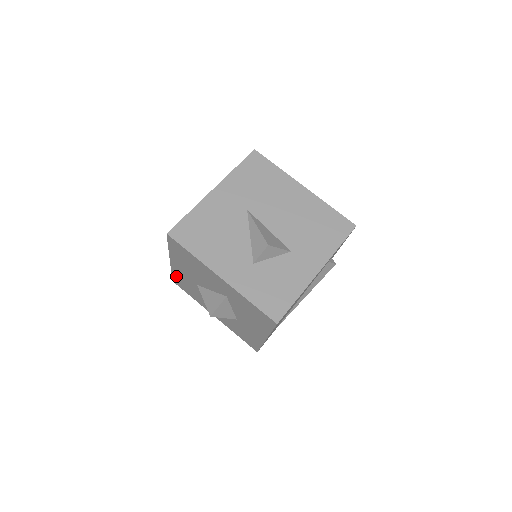
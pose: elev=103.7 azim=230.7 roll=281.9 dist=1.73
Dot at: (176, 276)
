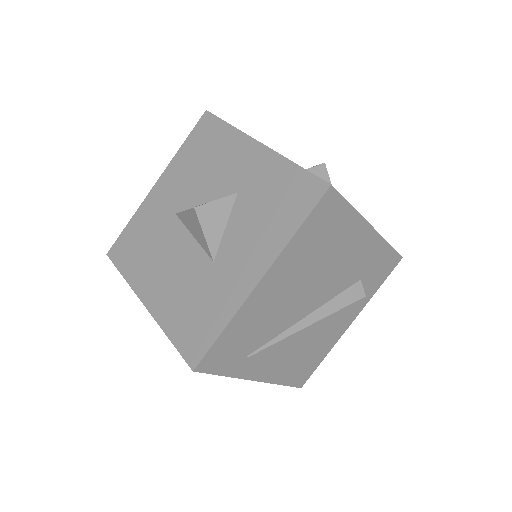
Dot at: (133, 226)
